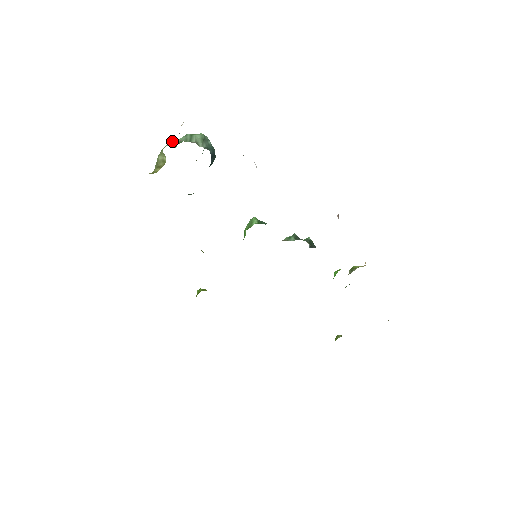
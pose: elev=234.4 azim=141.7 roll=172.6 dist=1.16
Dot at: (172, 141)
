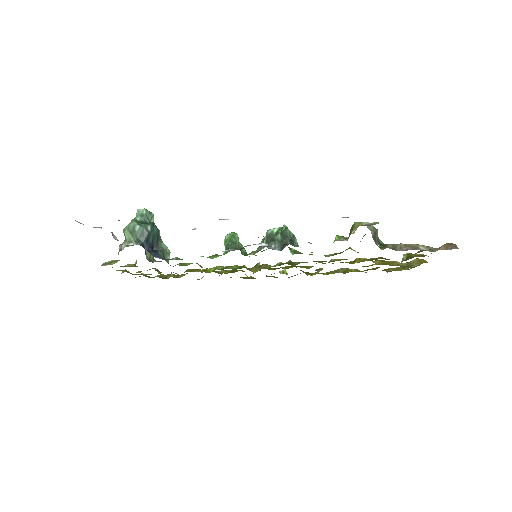
Dot at: occluded
